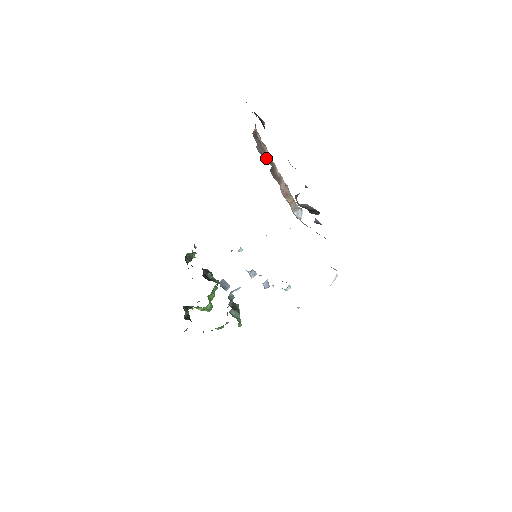
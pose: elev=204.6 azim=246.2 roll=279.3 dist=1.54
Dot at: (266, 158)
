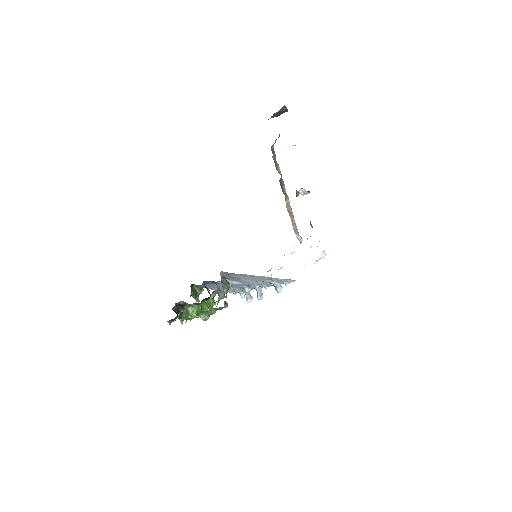
Dot at: (278, 171)
